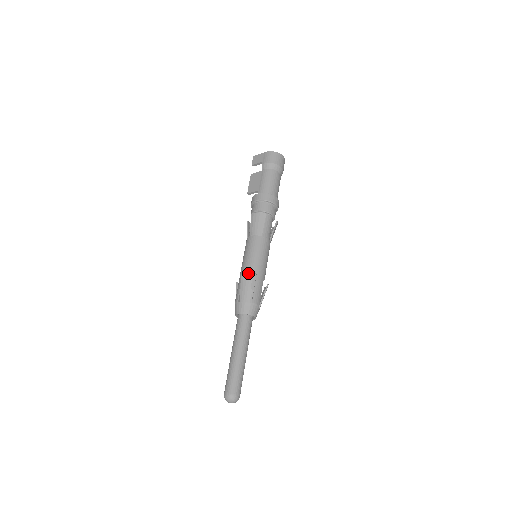
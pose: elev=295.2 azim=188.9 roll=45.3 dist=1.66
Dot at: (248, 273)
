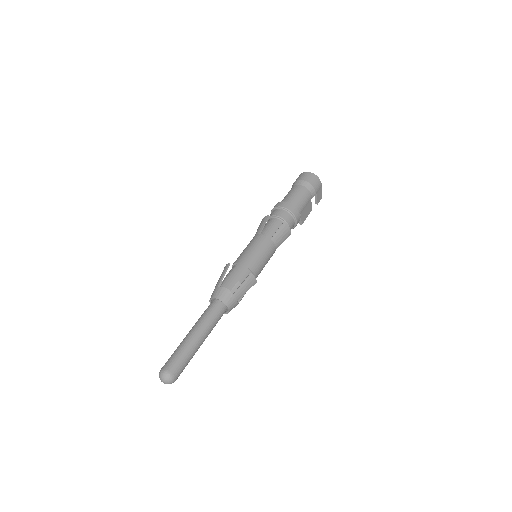
Dot at: (233, 266)
